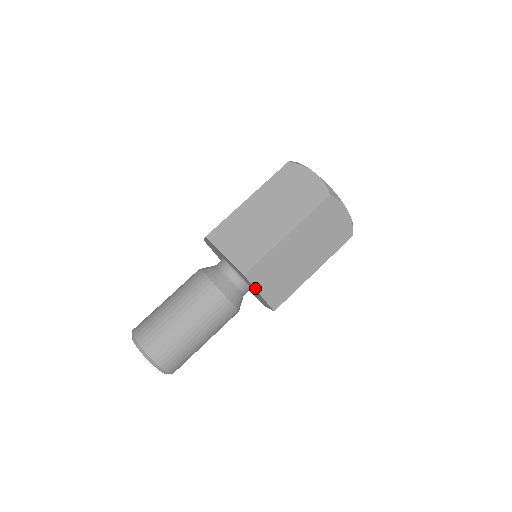
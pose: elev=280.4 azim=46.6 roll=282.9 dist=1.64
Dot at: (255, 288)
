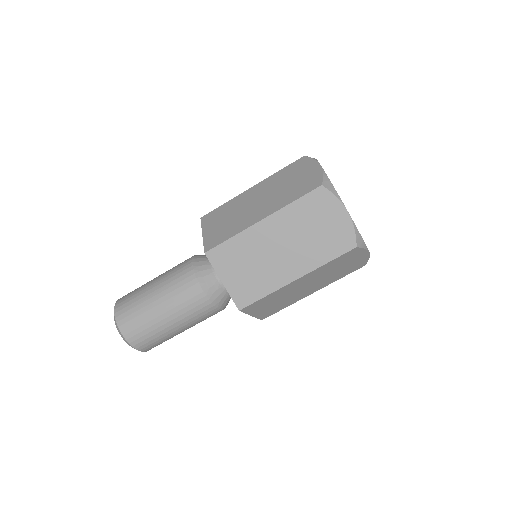
Dot at: (248, 314)
